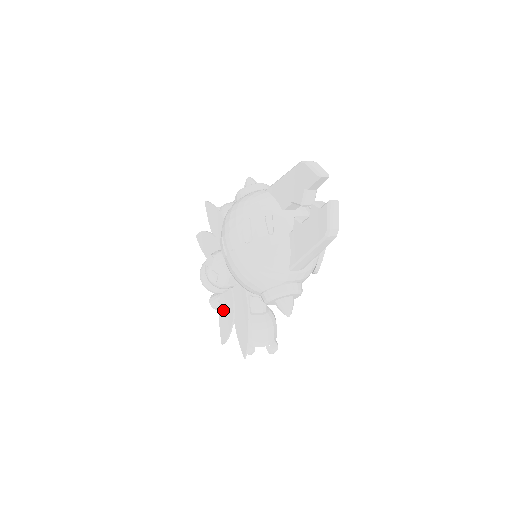
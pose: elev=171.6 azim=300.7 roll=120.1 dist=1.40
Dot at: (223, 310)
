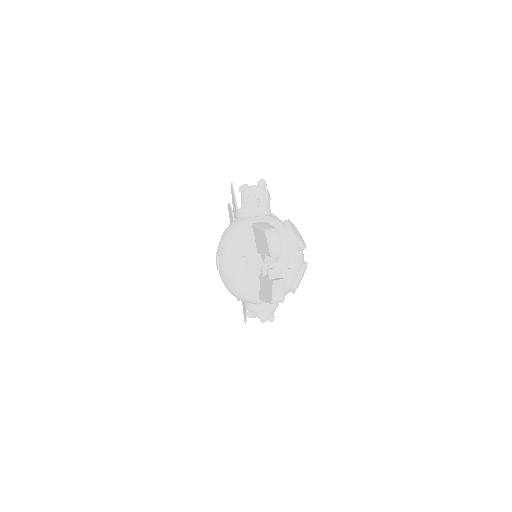
Dot at: occluded
